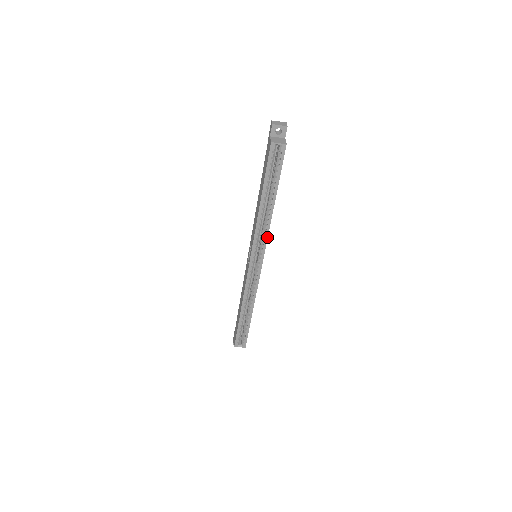
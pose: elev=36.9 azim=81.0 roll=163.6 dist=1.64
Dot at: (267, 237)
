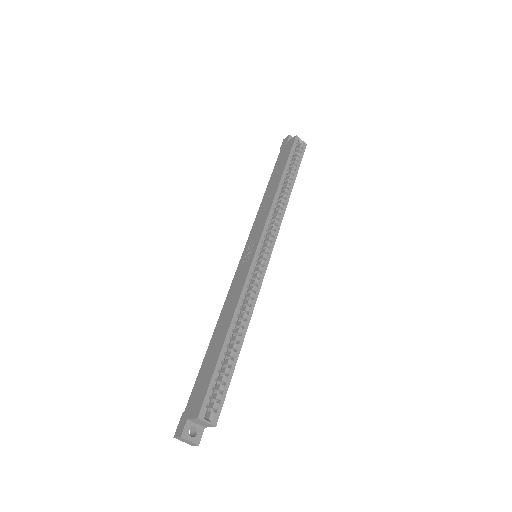
Dot at: (280, 224)
